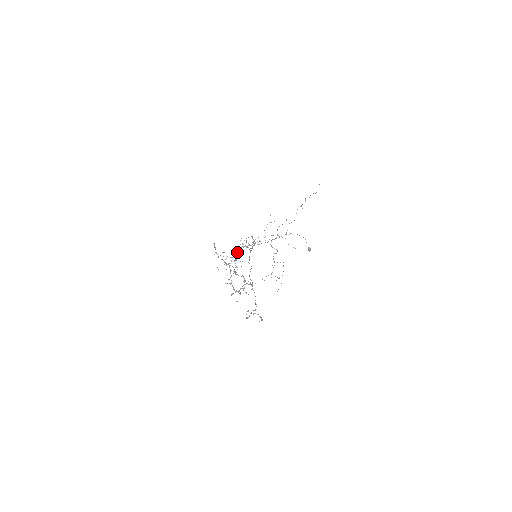
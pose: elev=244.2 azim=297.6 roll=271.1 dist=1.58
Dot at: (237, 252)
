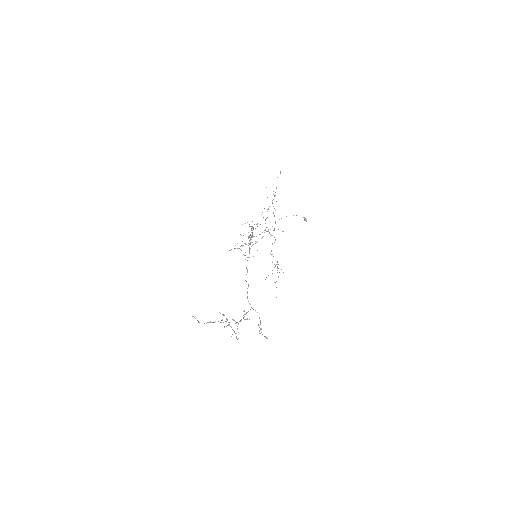
Dot at: occluded
